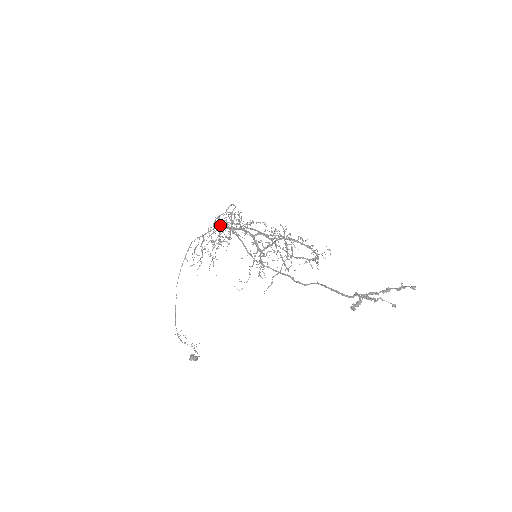
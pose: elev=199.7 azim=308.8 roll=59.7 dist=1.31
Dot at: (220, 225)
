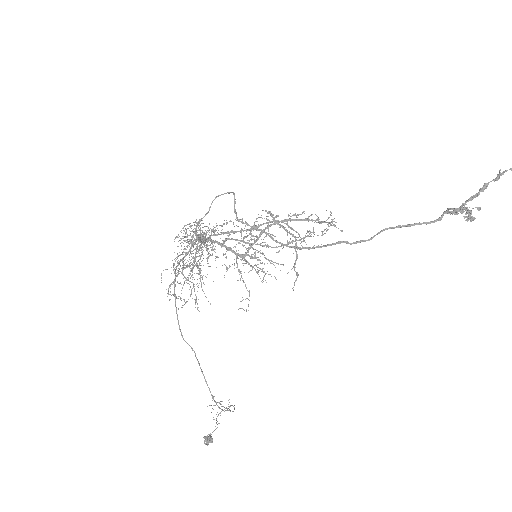
Dot at: (199, 236)
